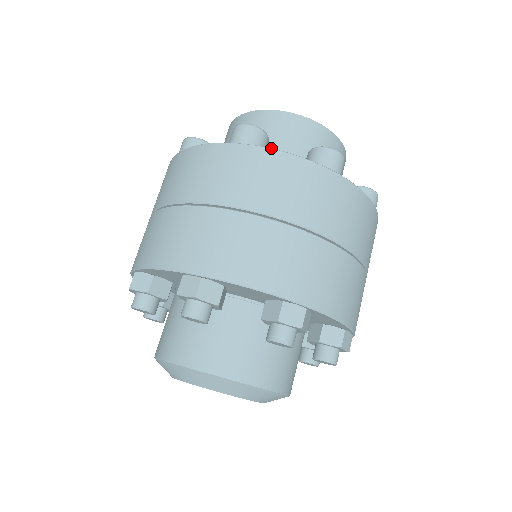
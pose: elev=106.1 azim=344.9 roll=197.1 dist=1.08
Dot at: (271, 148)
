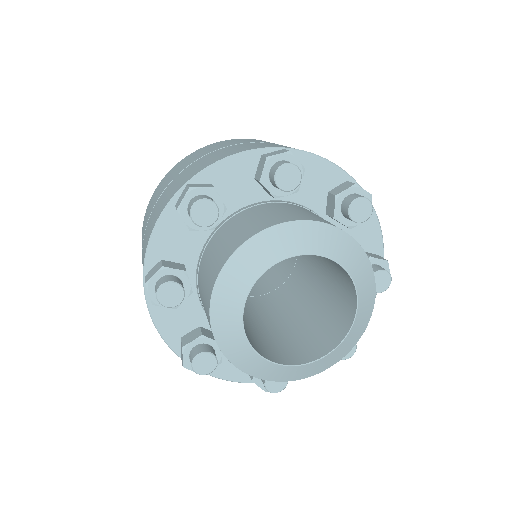
Dot at: occluded
